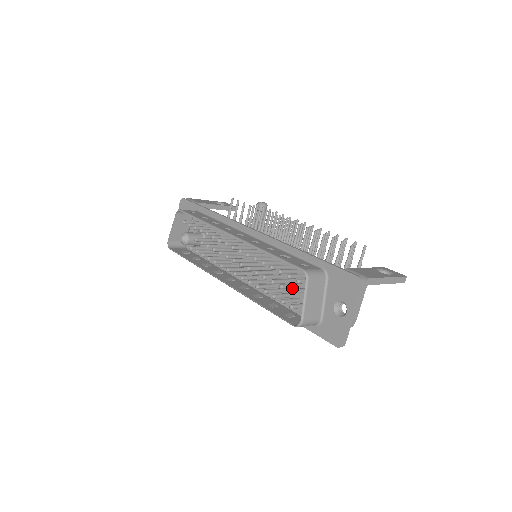
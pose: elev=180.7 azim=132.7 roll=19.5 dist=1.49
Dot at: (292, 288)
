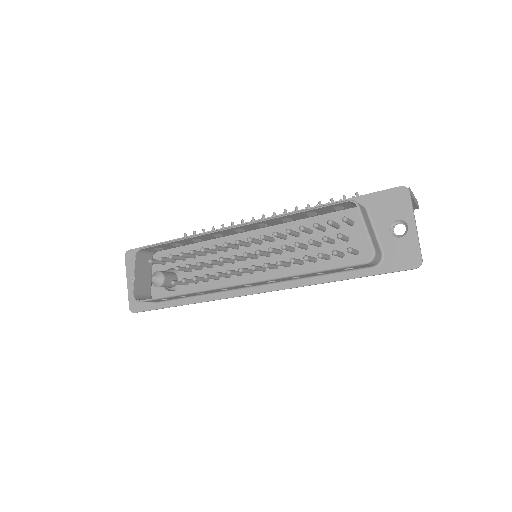
Dot at: (327, 249)
